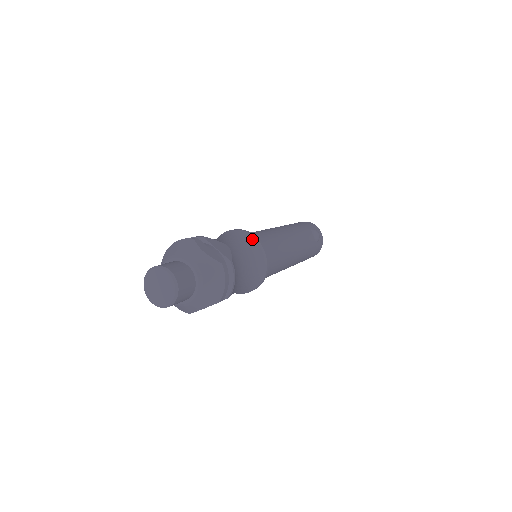
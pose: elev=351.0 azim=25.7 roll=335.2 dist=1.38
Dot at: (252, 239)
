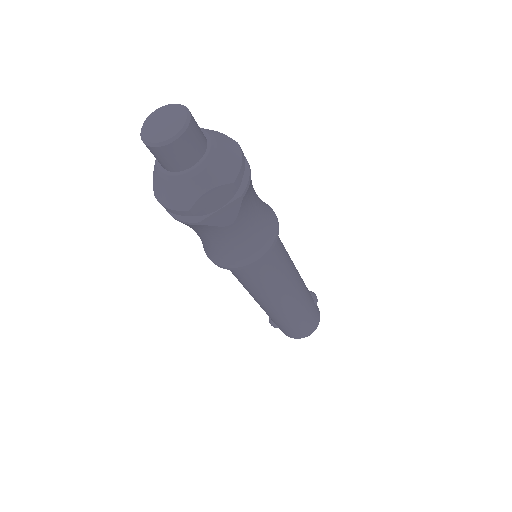
Dot at: occluded
